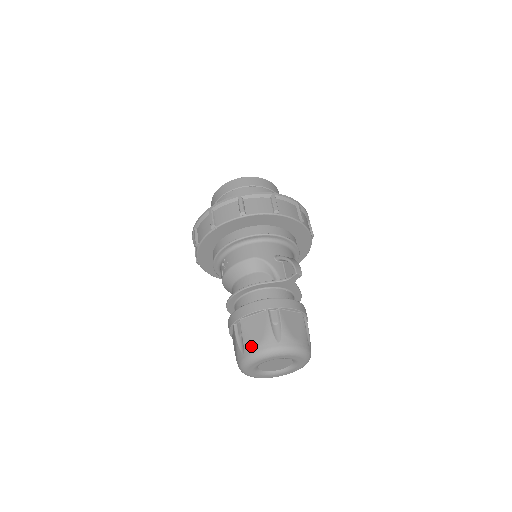
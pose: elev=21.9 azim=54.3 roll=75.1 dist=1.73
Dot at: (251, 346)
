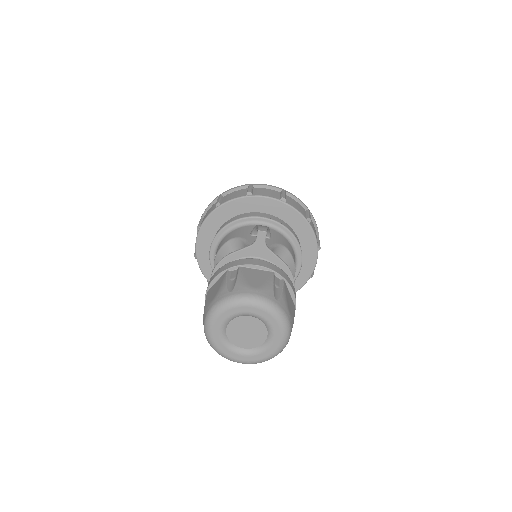
Dot at: (207, 307)
